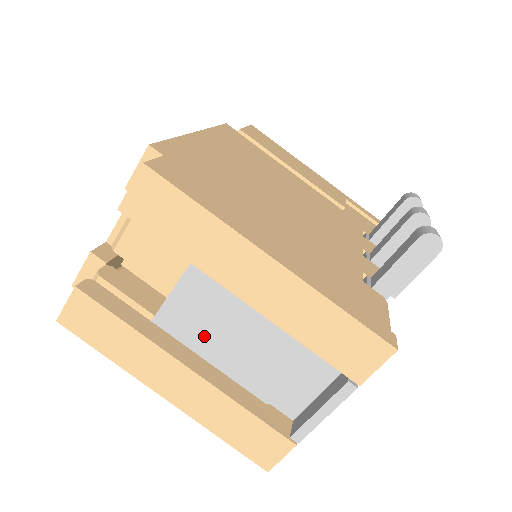
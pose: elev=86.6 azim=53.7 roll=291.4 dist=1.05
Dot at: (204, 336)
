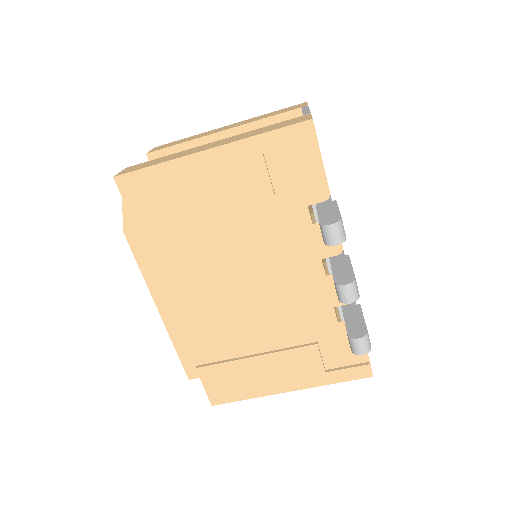
Dot at: occluded
